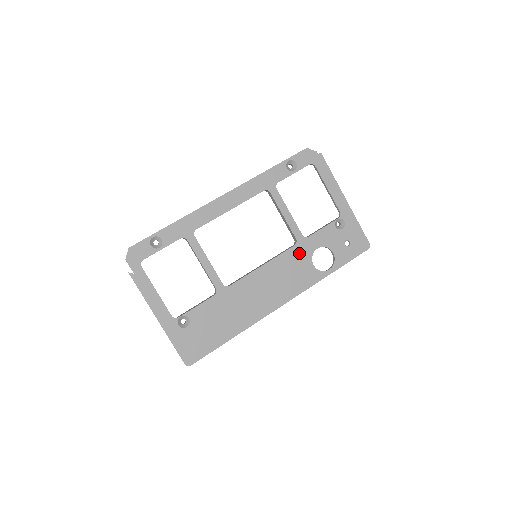
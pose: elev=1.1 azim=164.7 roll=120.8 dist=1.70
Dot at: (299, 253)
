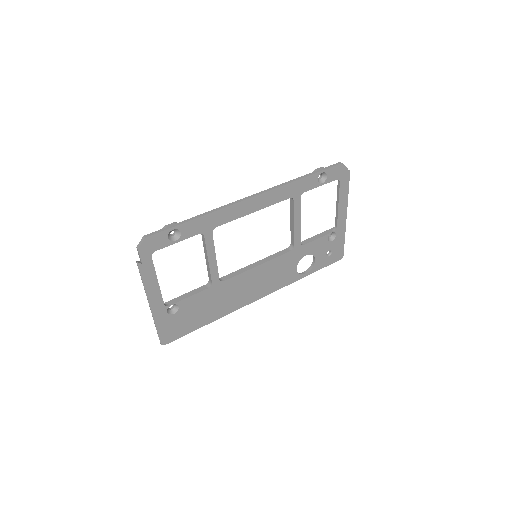
Dot at: (291, 258)
